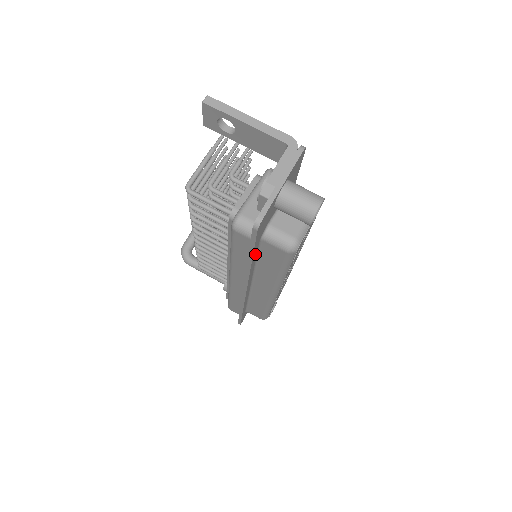
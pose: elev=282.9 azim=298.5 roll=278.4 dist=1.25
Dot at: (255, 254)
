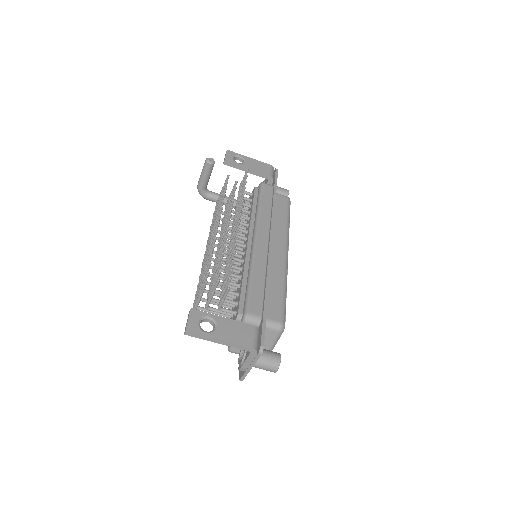
Dot at: occluded
